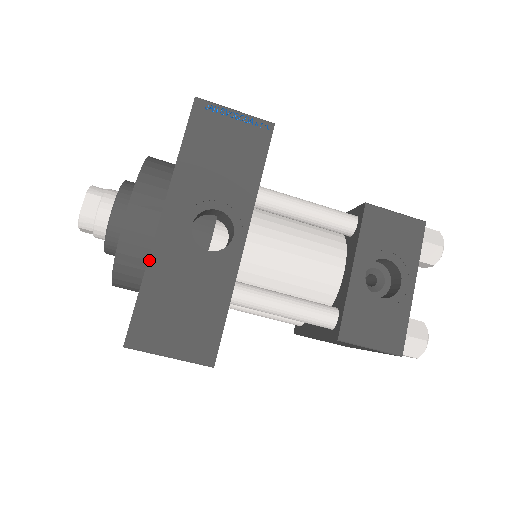
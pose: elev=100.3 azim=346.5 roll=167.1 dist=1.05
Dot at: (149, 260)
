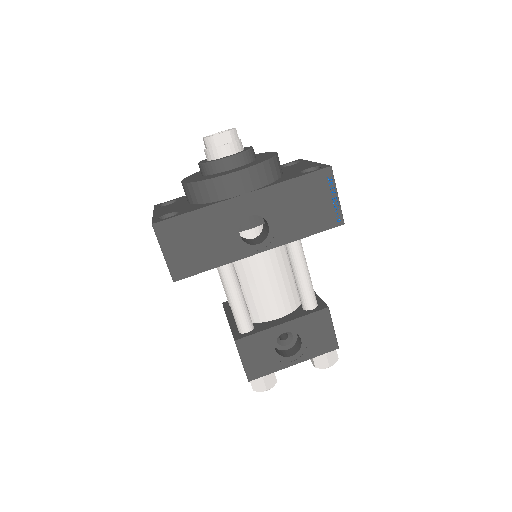
Dot at: (212, 205)
